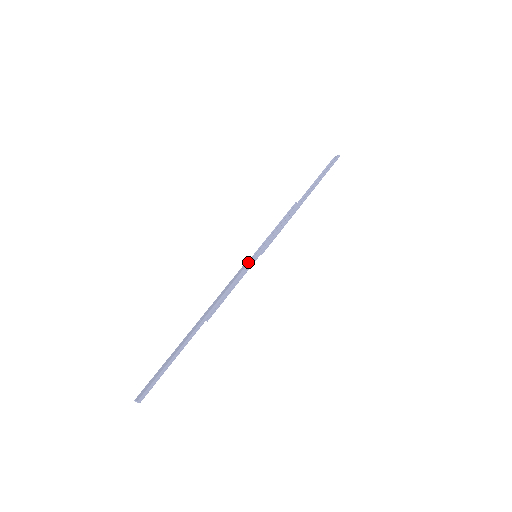
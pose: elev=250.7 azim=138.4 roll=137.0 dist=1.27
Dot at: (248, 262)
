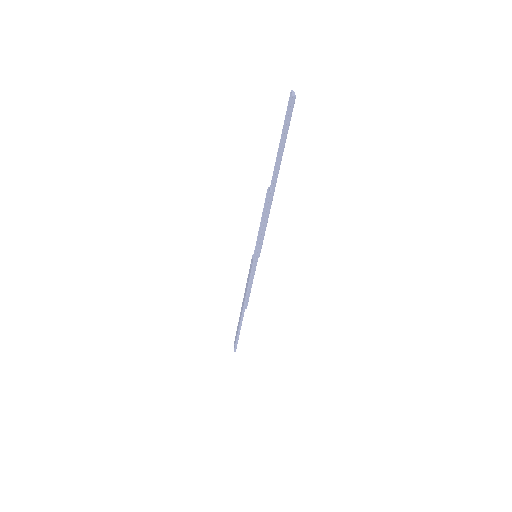
Dot at: (251, 267)
